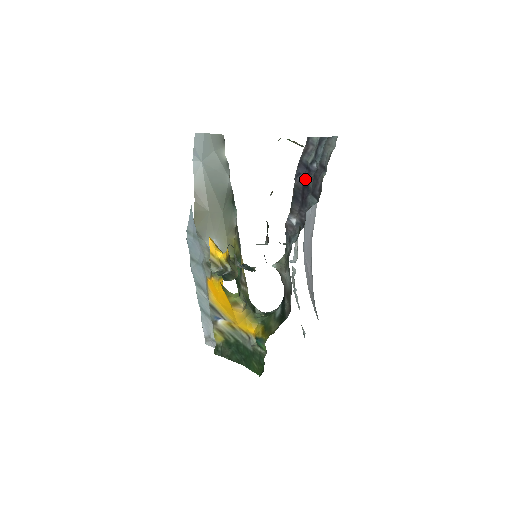
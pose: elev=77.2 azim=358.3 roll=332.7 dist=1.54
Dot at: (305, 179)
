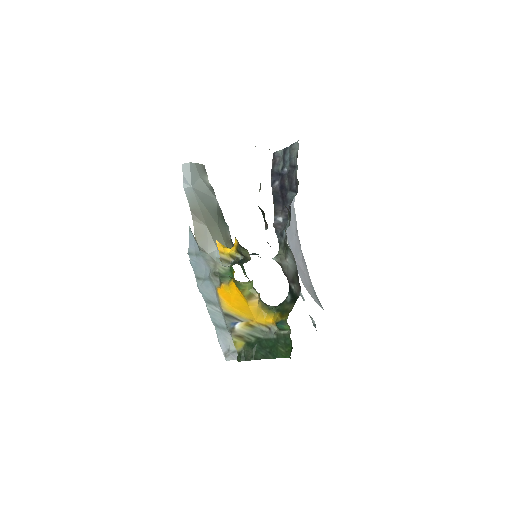
Dot at: (280, 183)
